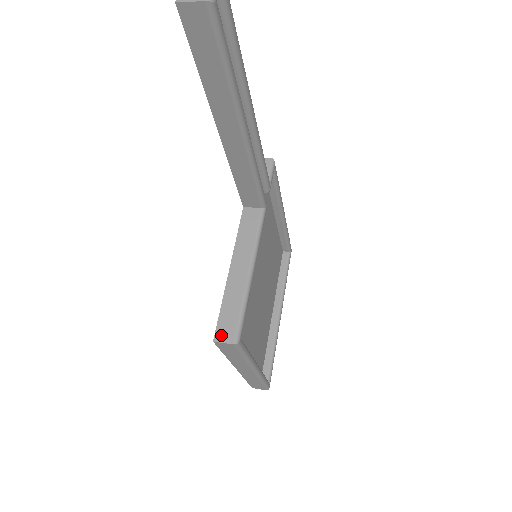
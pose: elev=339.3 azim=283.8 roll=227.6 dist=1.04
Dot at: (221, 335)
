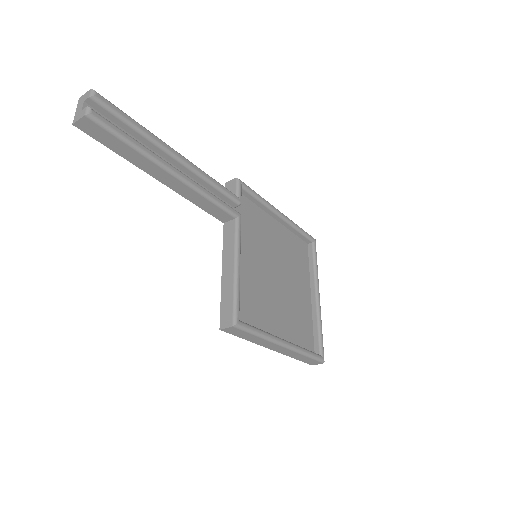
Dot at: (224, 323)
